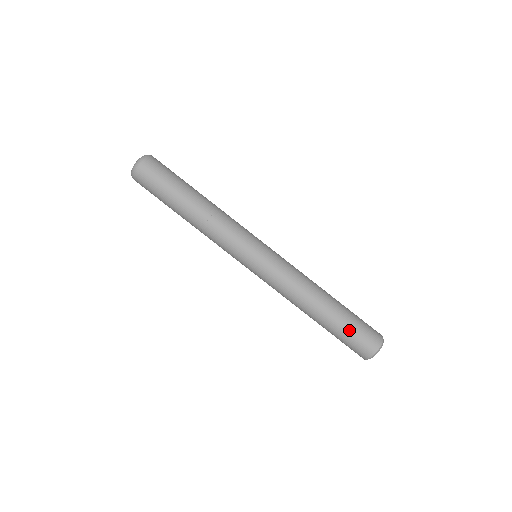
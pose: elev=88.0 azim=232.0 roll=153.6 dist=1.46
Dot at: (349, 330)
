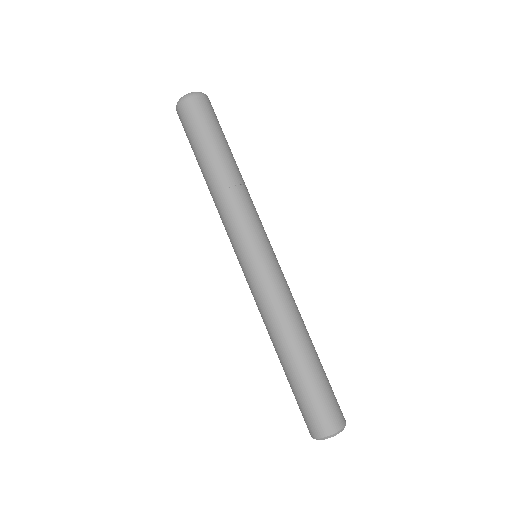
Dot at: (307, 394)
